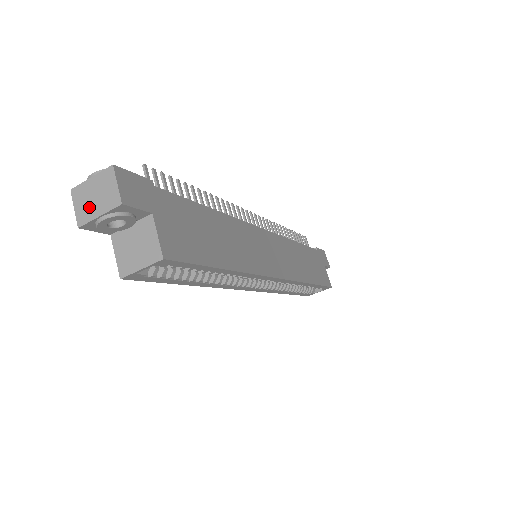
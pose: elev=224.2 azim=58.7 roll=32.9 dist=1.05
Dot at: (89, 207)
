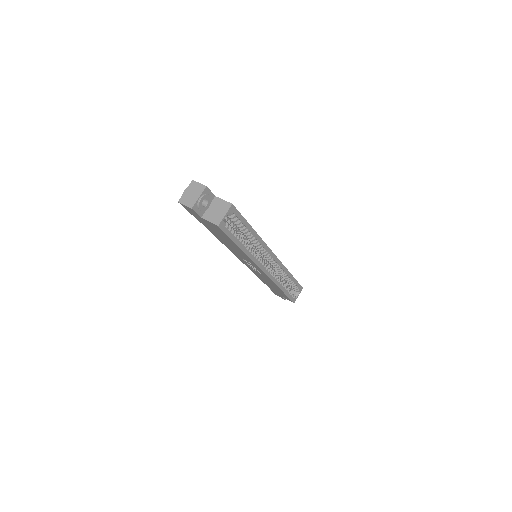
Dot at: (192, 199)
